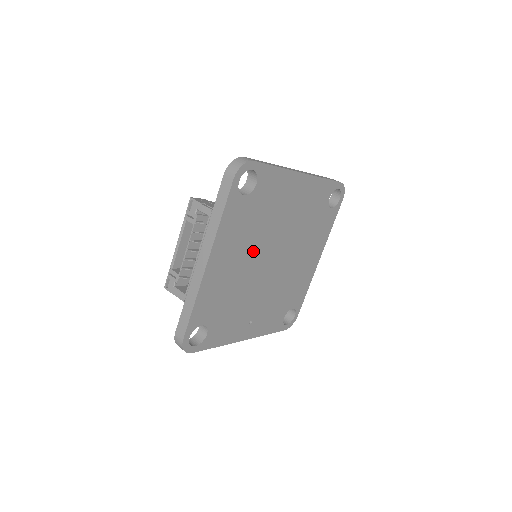
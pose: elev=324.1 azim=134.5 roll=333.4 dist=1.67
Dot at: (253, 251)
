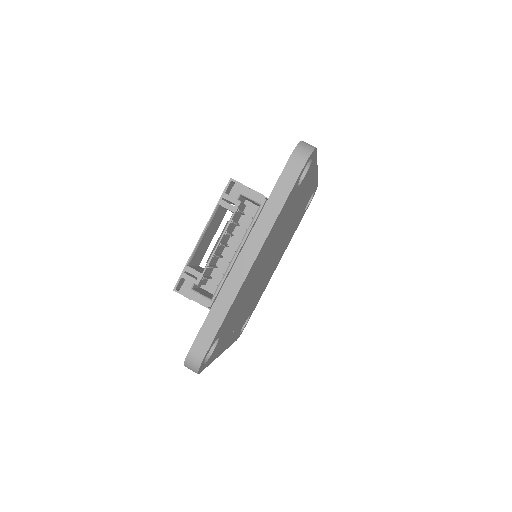
Dot at: (270, 250)
